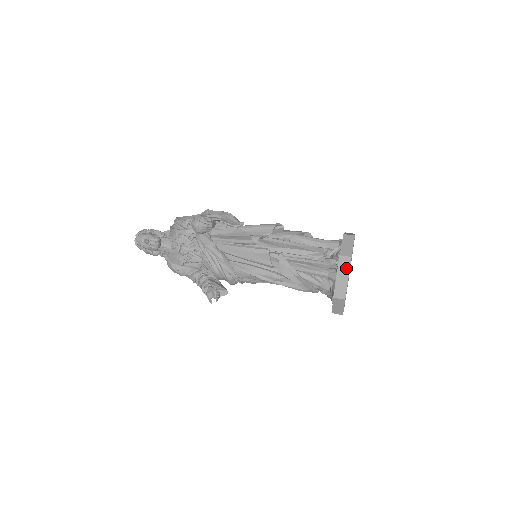
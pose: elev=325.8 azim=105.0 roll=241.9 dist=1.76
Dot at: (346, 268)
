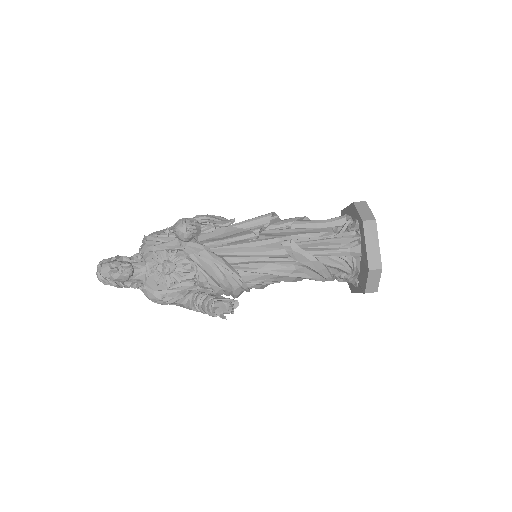
Dot at: (373, 233)
